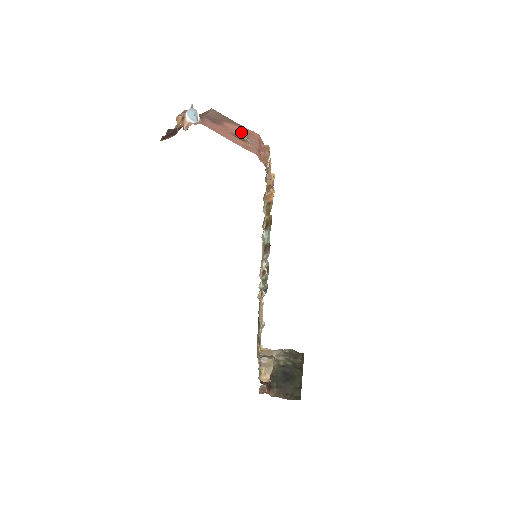
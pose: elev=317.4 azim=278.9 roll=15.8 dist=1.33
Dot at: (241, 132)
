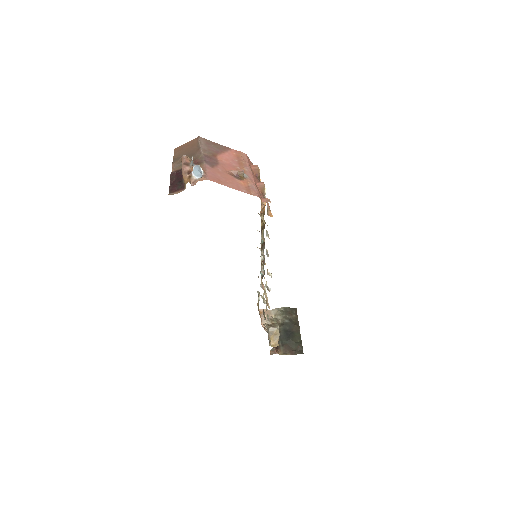
Dot at: (238, 171)
